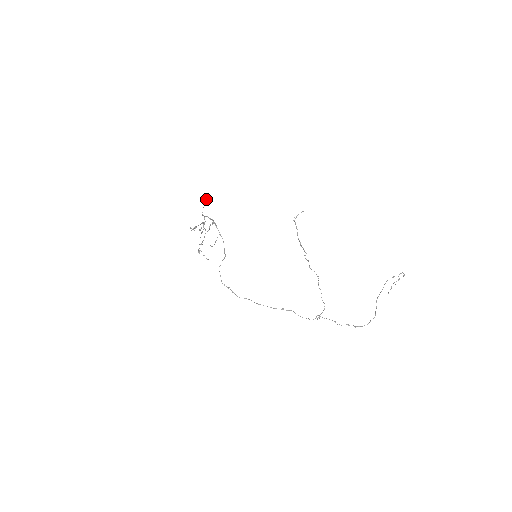
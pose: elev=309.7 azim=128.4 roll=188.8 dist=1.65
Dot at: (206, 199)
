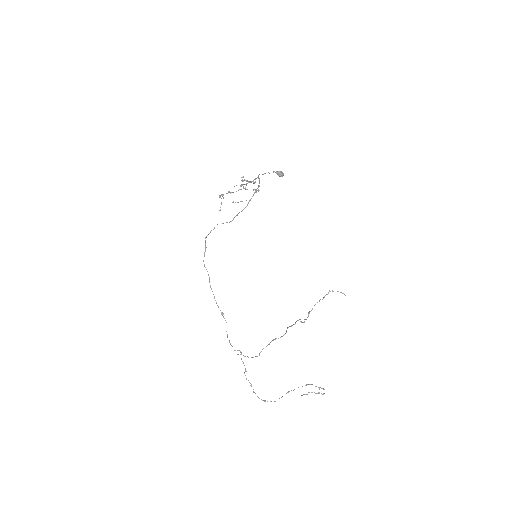
Dot at: (281, 173)
